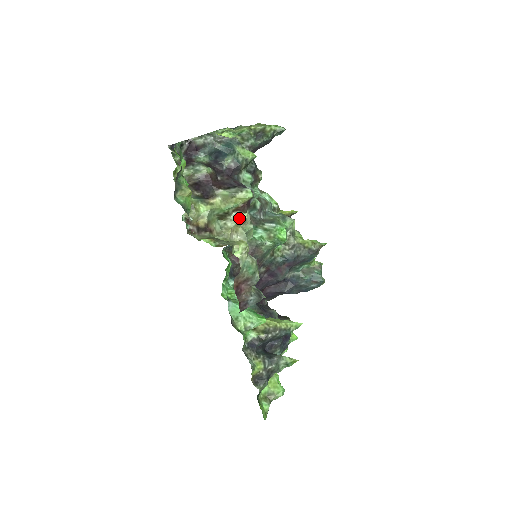
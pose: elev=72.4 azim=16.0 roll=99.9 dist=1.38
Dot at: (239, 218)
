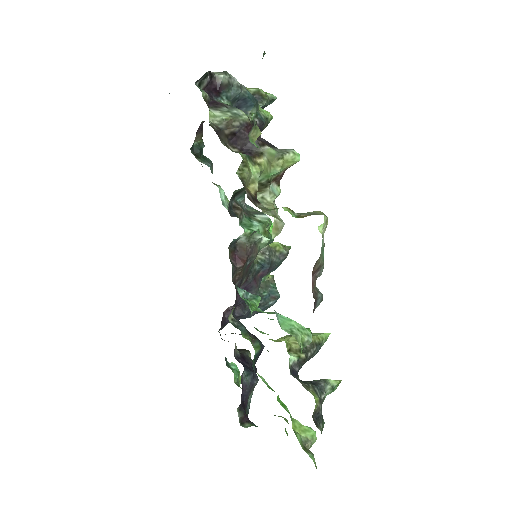
Dot at: (276, 191)
